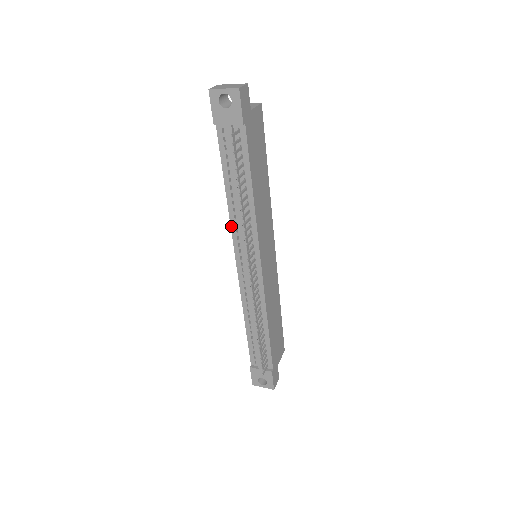
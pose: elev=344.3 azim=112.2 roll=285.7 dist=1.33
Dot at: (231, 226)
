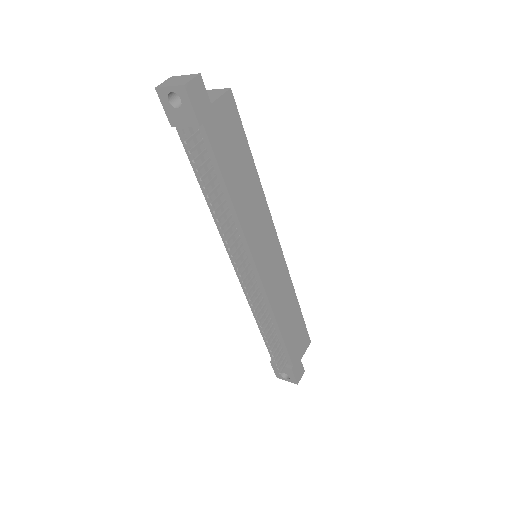
Dot at: (218, 230)
